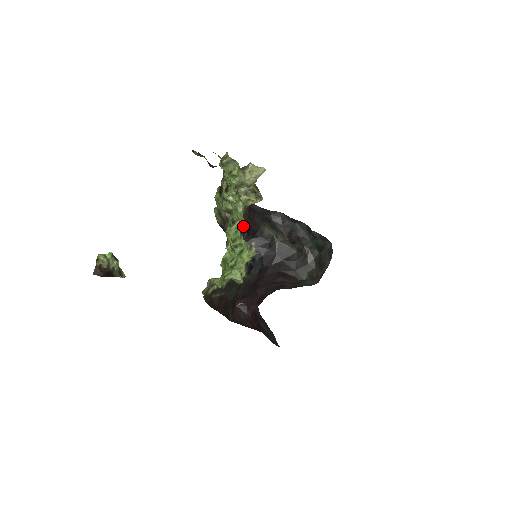
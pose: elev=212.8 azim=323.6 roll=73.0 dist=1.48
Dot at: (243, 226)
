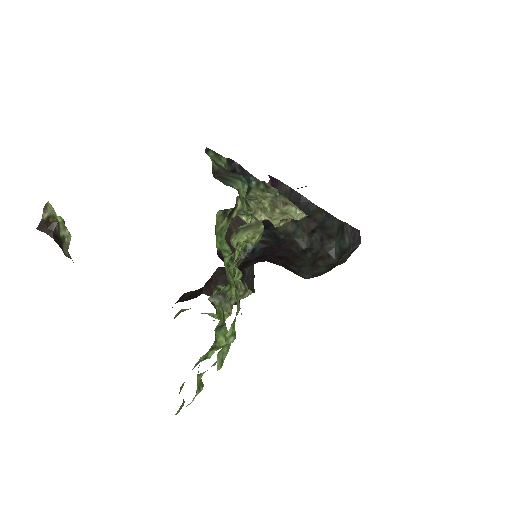
Dot at: occluded
